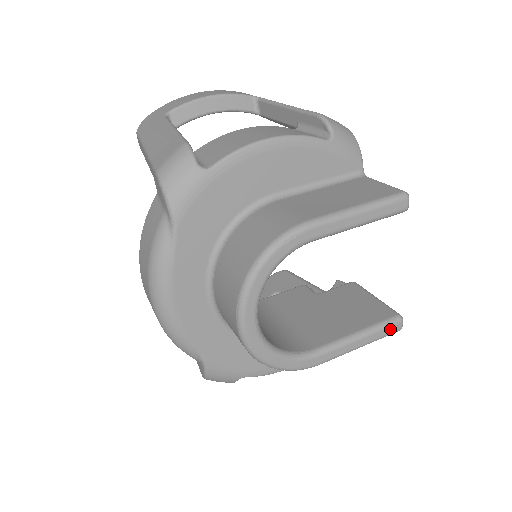
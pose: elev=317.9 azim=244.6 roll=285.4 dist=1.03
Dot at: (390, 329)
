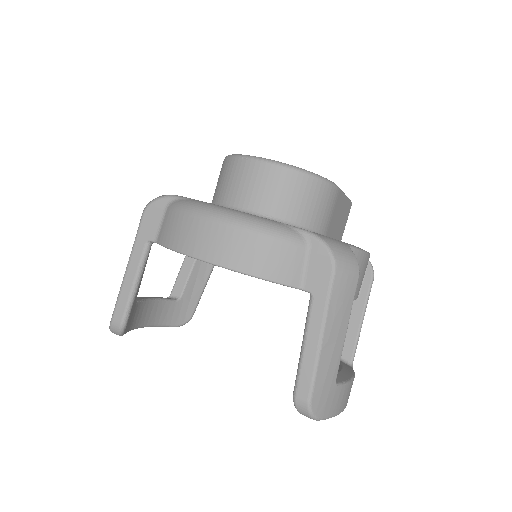
Dot at: occluded
